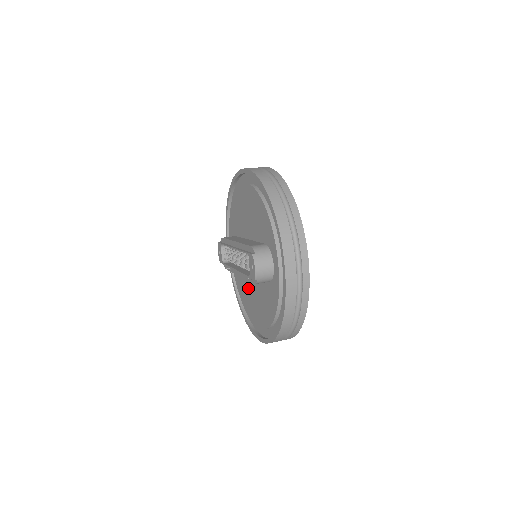
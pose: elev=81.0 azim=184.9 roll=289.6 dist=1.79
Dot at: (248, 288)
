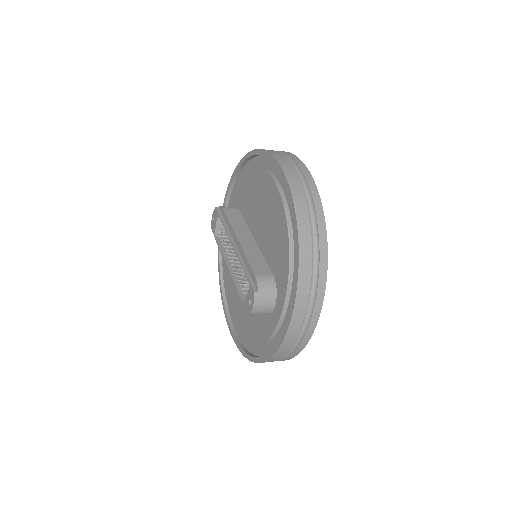
Dot at: occluded
